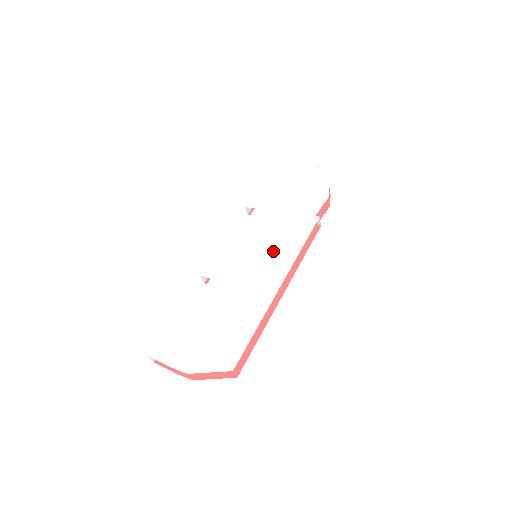
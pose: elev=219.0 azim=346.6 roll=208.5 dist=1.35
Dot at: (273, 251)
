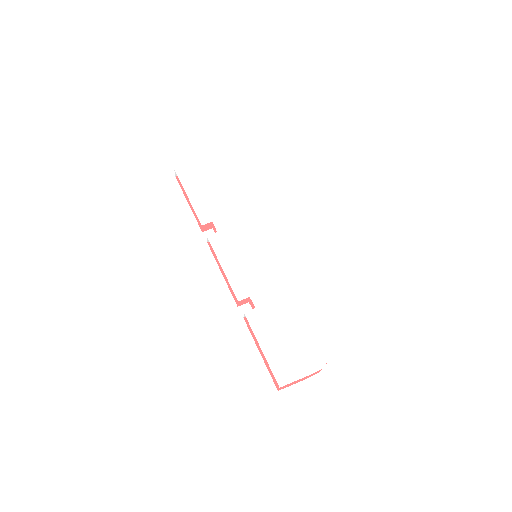
Dot at: (269, 242)
